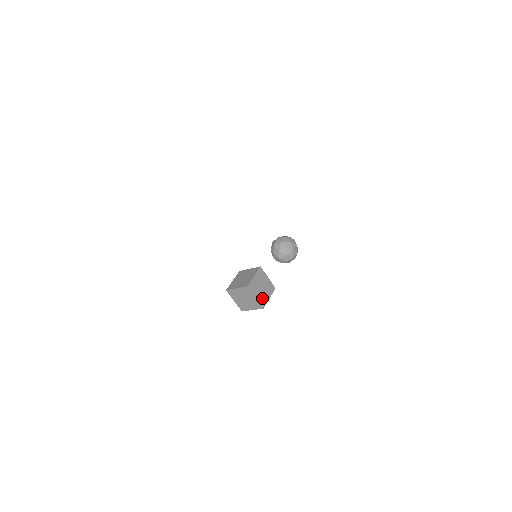
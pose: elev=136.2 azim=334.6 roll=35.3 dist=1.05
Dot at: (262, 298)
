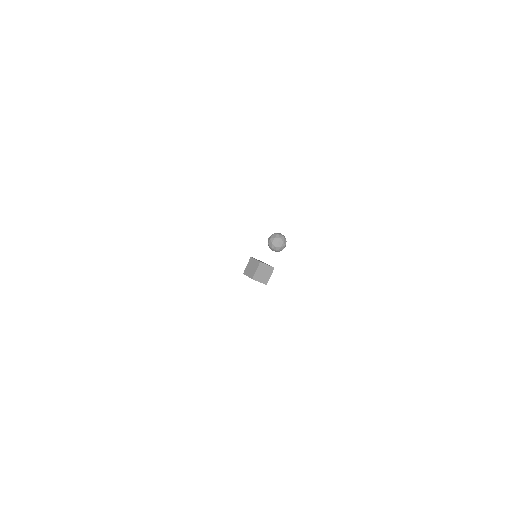
Dot at: (265, 280)
